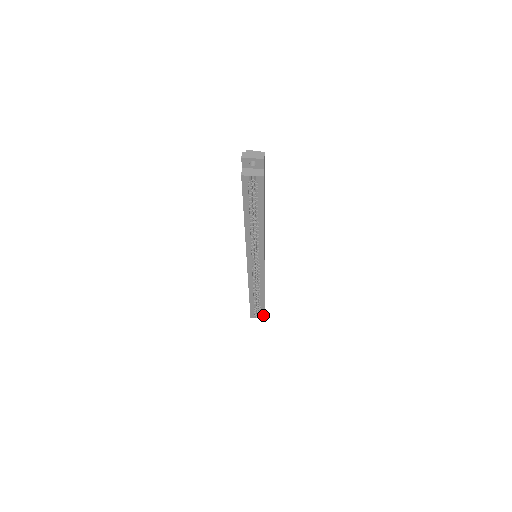
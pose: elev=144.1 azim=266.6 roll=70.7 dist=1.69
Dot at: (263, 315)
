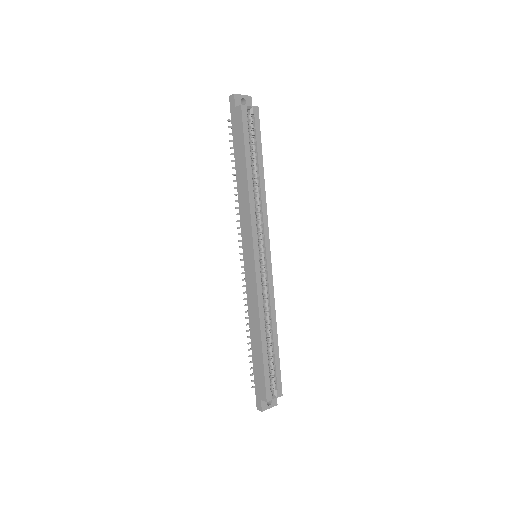
Dot at: (279, 386)
